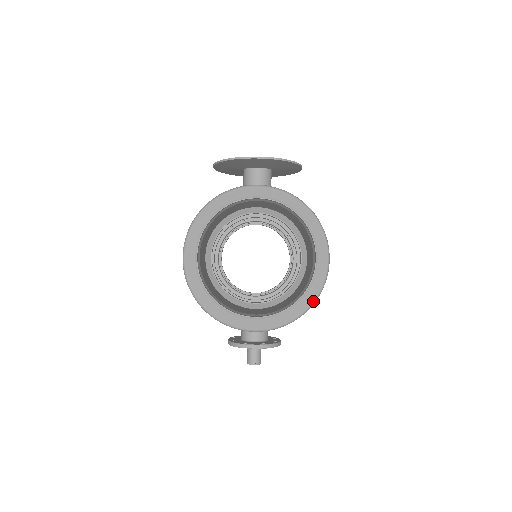
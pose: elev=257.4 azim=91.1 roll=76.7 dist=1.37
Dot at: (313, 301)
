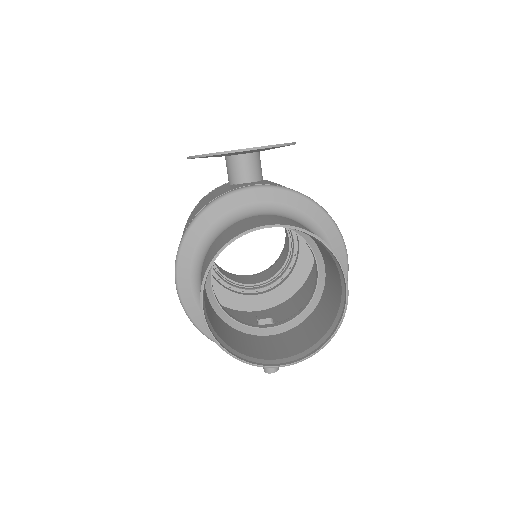
Dot at: occluded
